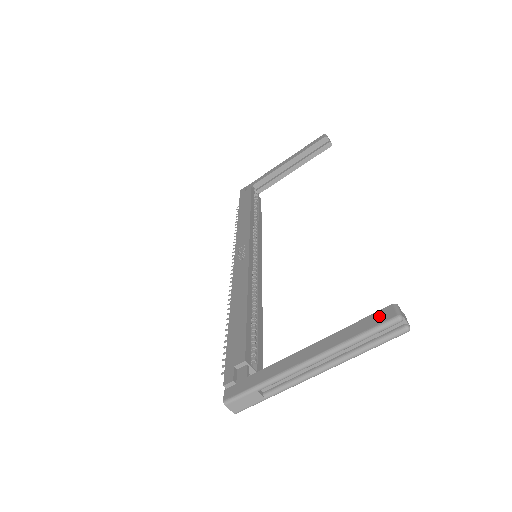
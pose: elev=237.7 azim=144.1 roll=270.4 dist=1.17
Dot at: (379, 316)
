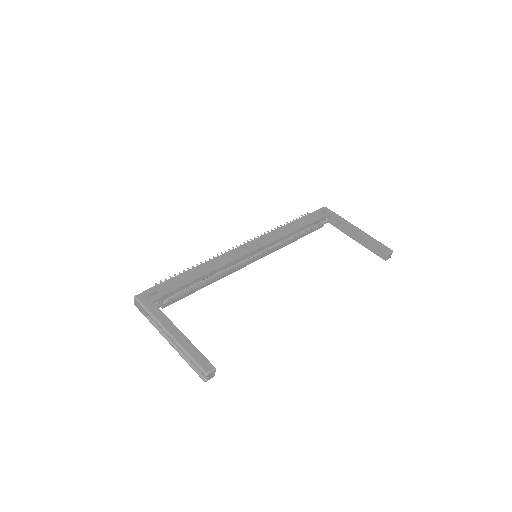
Dot at: (205, 363)
